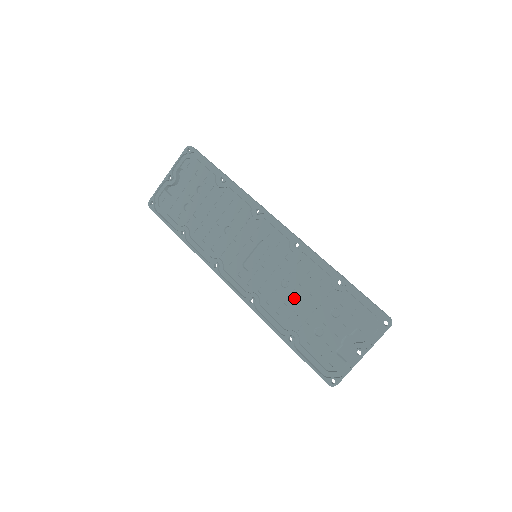
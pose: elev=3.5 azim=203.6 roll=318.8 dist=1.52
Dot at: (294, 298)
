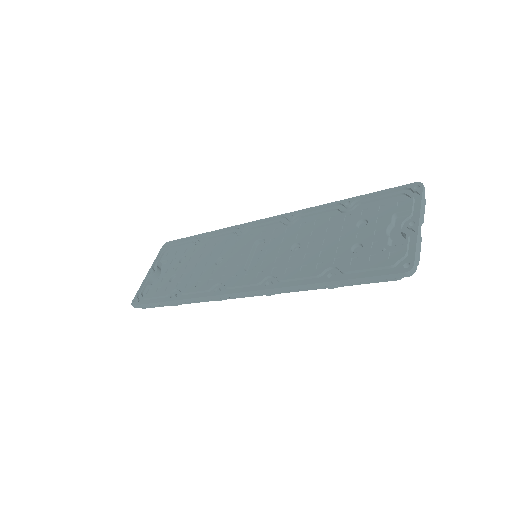
Dot at: (312, 248)
